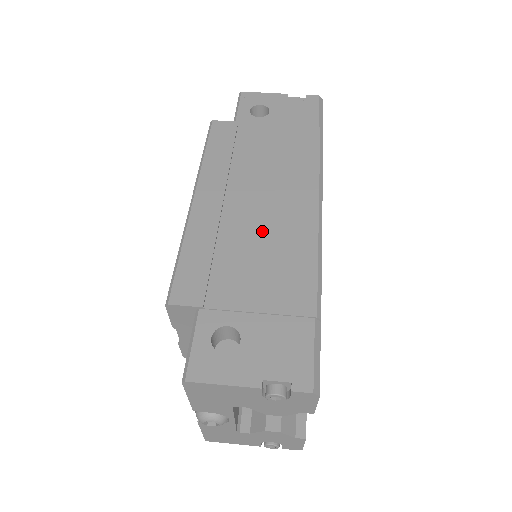
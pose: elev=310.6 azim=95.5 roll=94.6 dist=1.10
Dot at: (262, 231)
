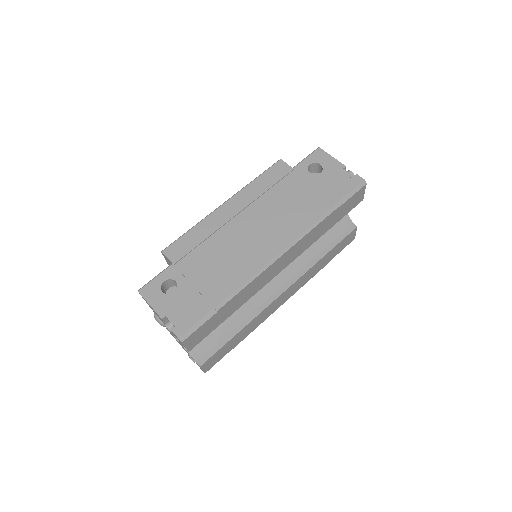
Dot at: (237, 246)
